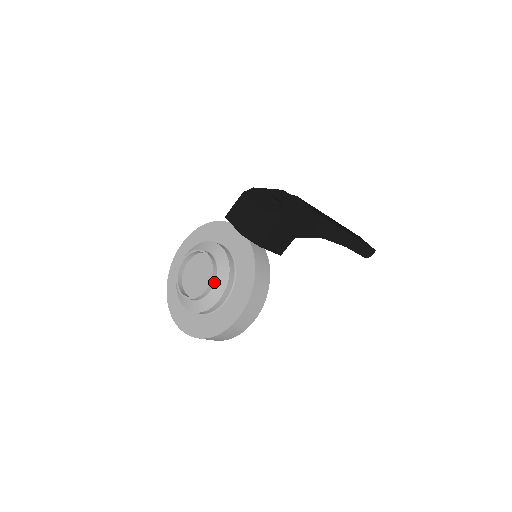
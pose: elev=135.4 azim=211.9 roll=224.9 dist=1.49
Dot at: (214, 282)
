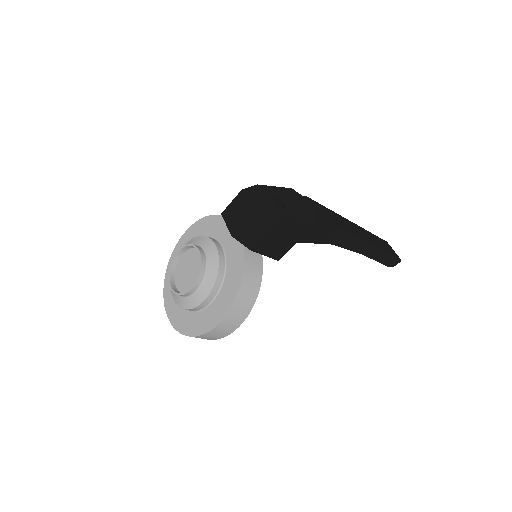
Dot at: (201, 281)
